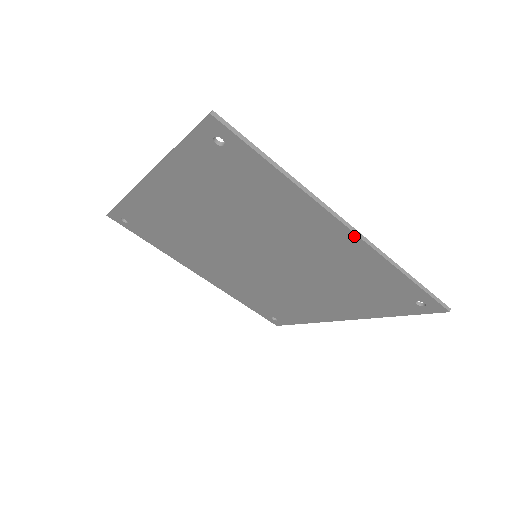
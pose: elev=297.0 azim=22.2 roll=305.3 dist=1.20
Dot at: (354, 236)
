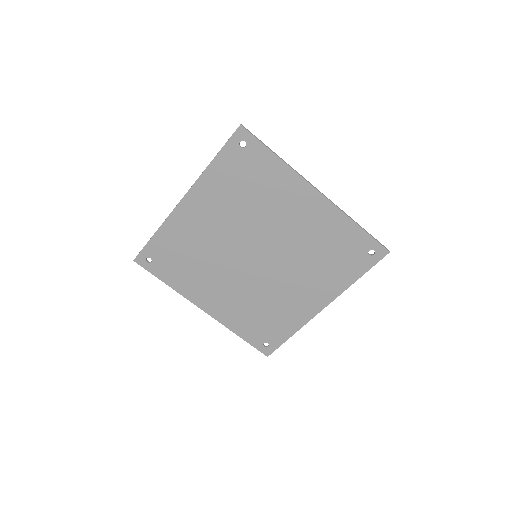
Dot at: (323, 198)
